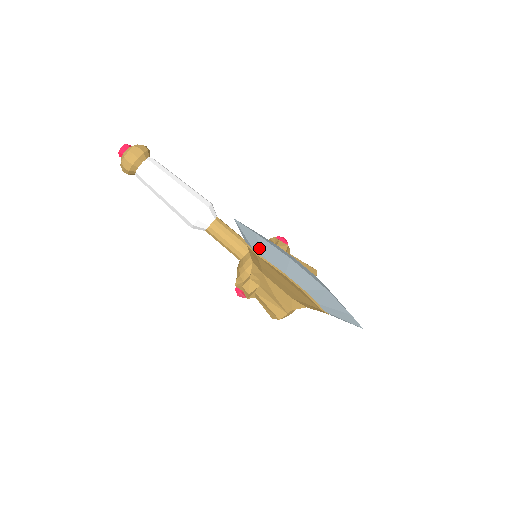
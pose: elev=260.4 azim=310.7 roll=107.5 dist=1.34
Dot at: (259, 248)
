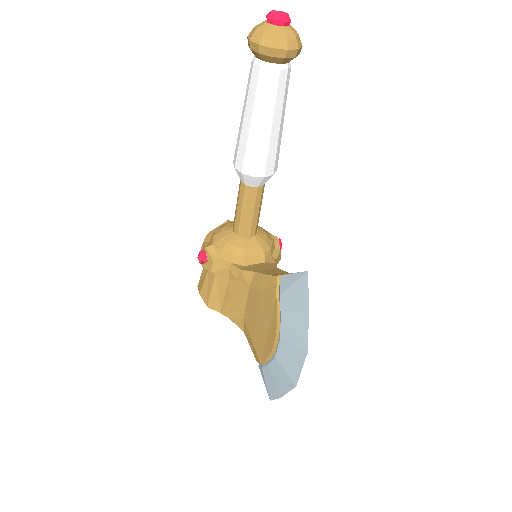
Dot at: (290, 306)
